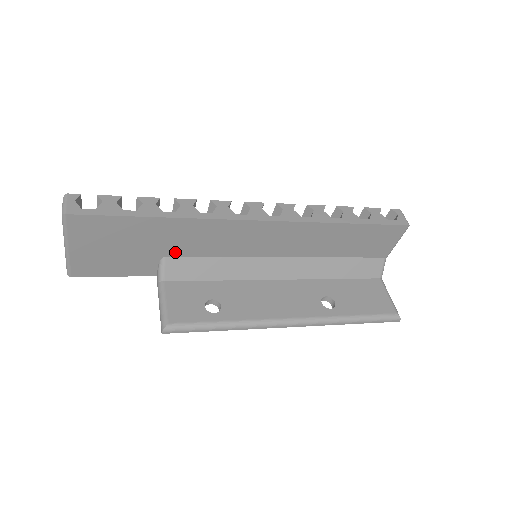
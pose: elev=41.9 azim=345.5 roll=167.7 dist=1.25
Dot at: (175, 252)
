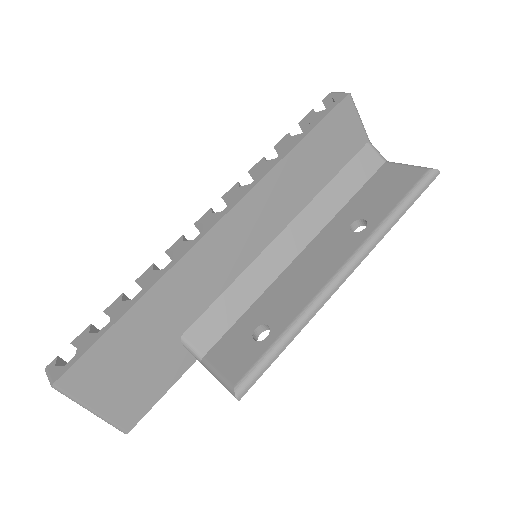
Dot at: (184, 323)
